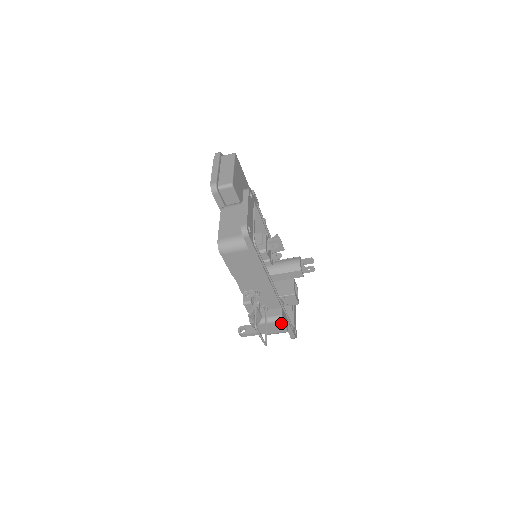
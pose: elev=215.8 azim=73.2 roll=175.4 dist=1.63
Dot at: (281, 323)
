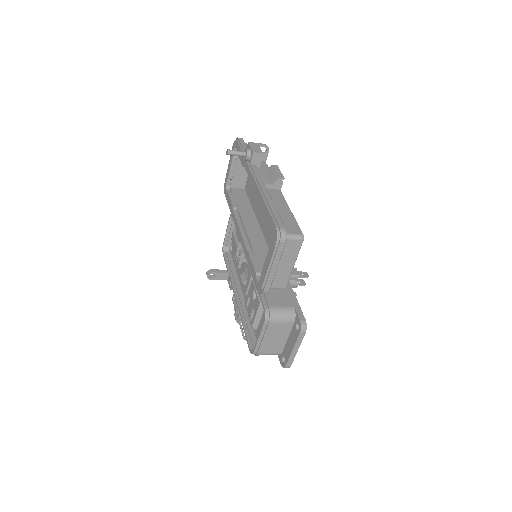
Dot at: occluded
